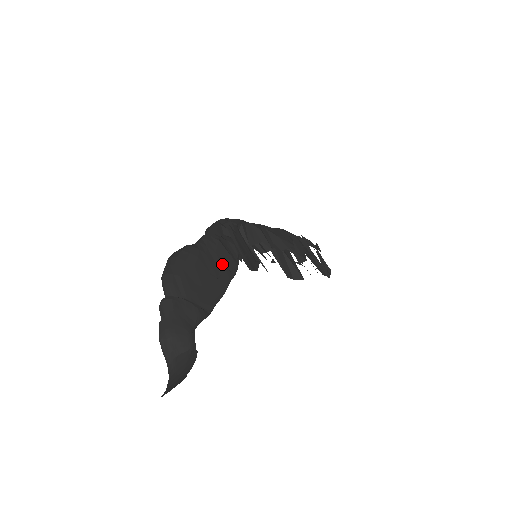
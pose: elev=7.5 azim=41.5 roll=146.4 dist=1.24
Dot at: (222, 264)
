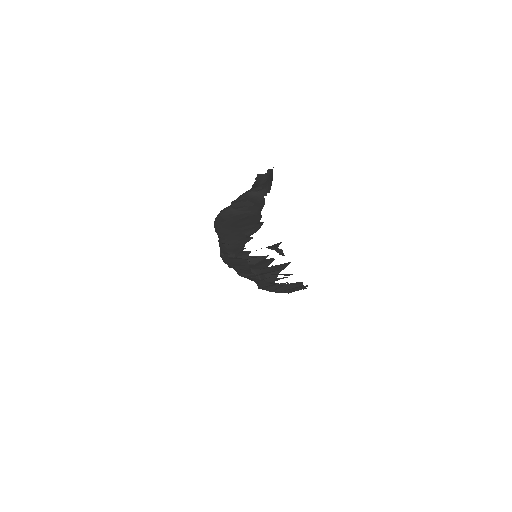
Dot at: occluded
